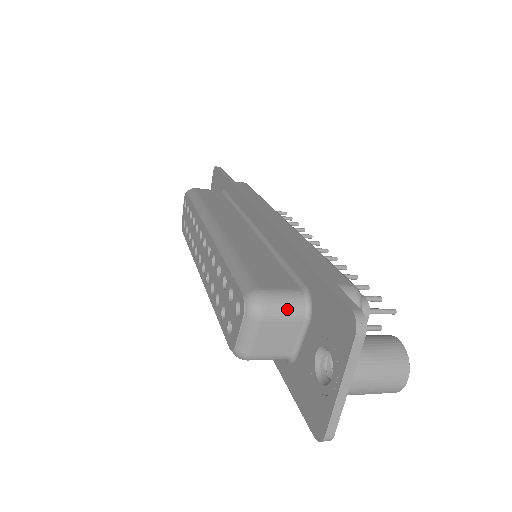
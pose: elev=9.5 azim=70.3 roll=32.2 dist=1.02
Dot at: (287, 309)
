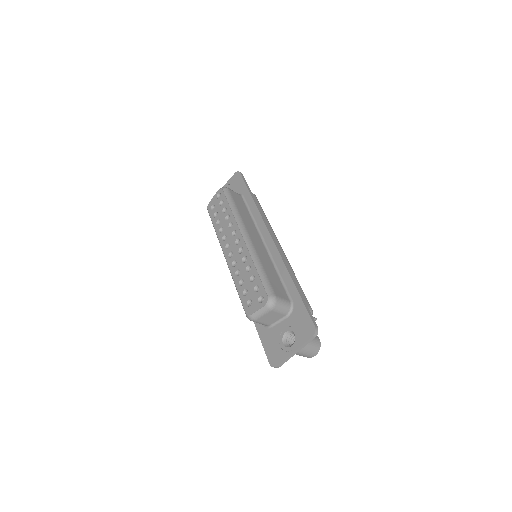
Dot at: (283, 309)
